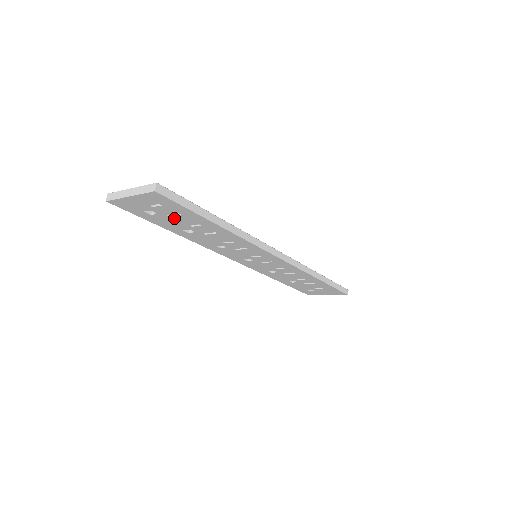
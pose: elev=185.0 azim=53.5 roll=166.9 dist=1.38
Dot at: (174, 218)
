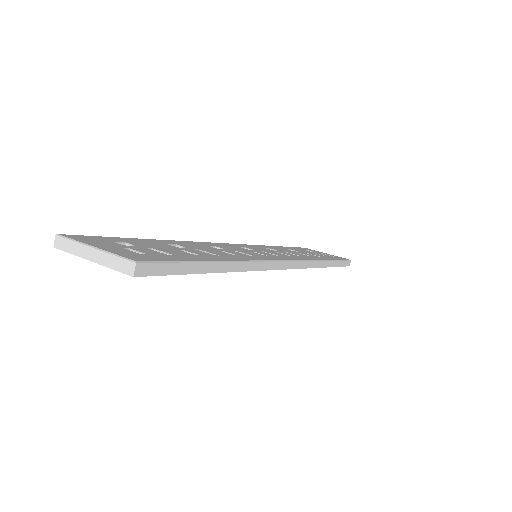
Dot at: occluded
